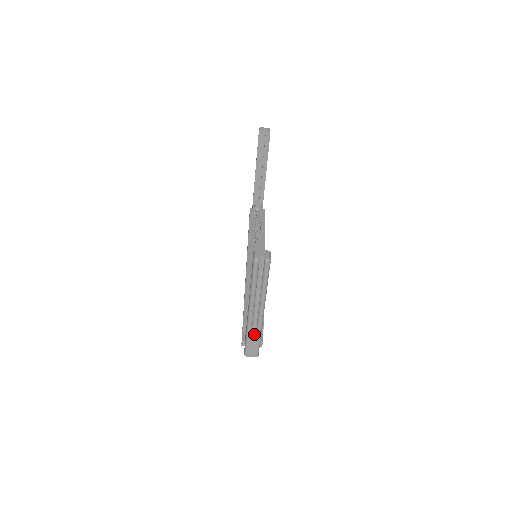
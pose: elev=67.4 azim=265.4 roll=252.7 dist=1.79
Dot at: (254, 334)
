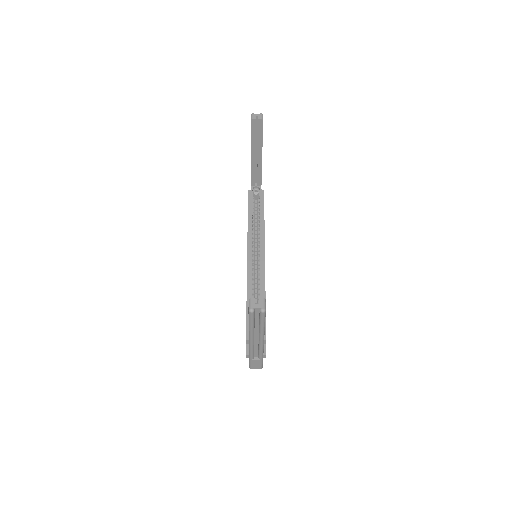
Dot at: (257, 354)
